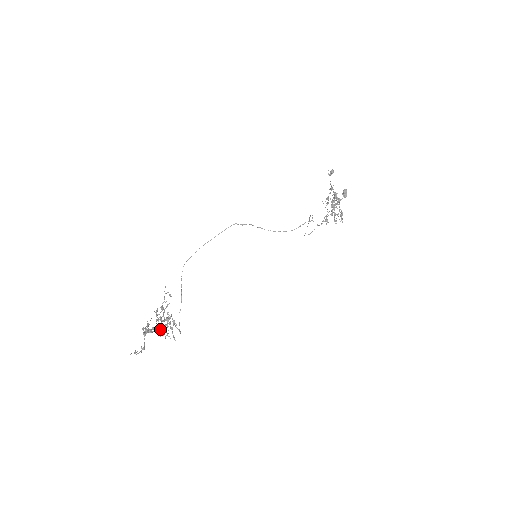
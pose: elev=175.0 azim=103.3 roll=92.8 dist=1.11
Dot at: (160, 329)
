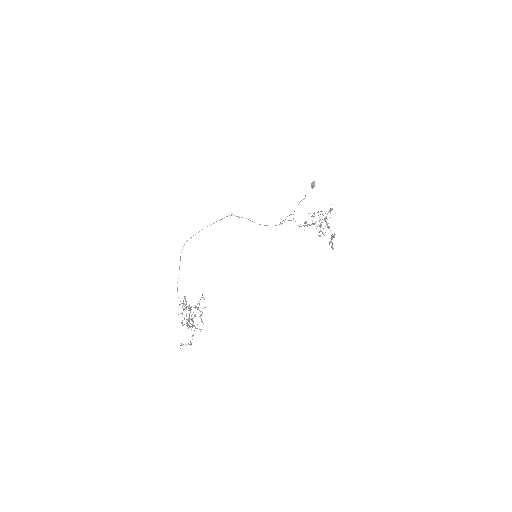
Dot at: (201, 329)
